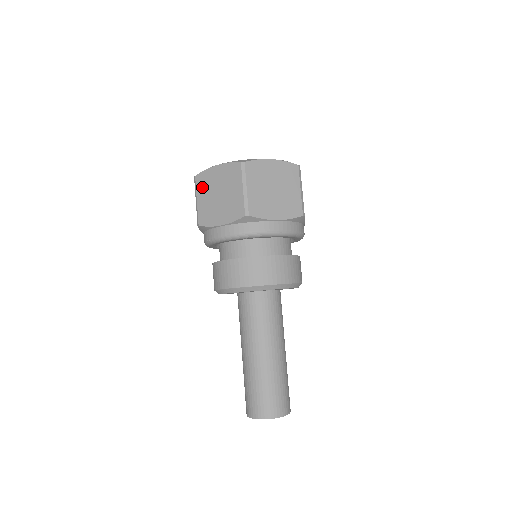
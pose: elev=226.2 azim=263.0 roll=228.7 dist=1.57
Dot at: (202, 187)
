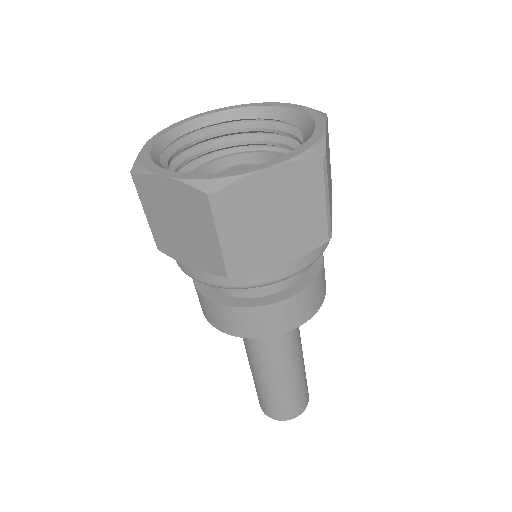
Dot at: (148, 199)
